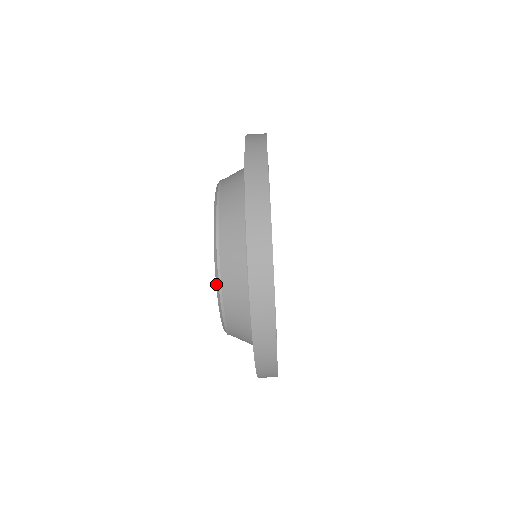
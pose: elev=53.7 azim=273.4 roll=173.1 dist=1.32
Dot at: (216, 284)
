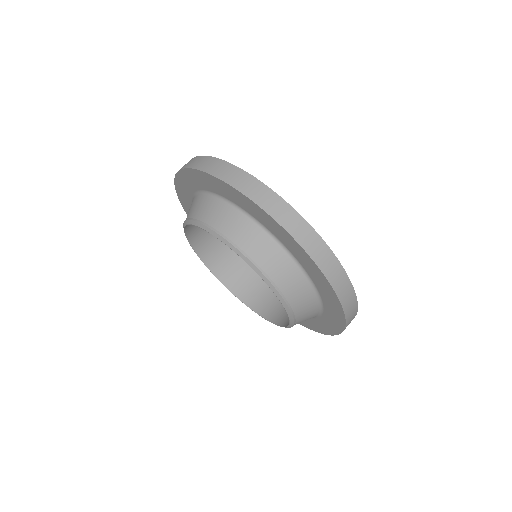
Dot at: (256, 272)
